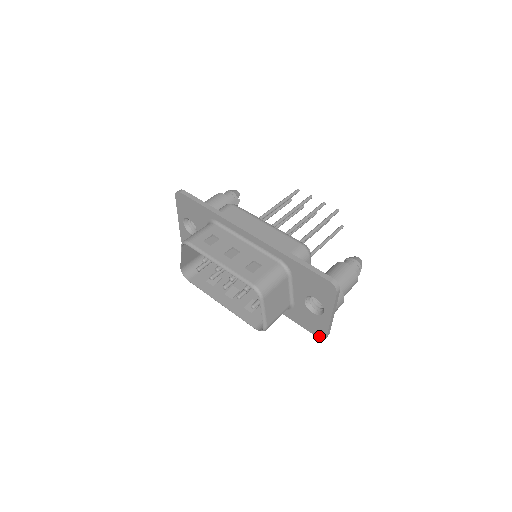
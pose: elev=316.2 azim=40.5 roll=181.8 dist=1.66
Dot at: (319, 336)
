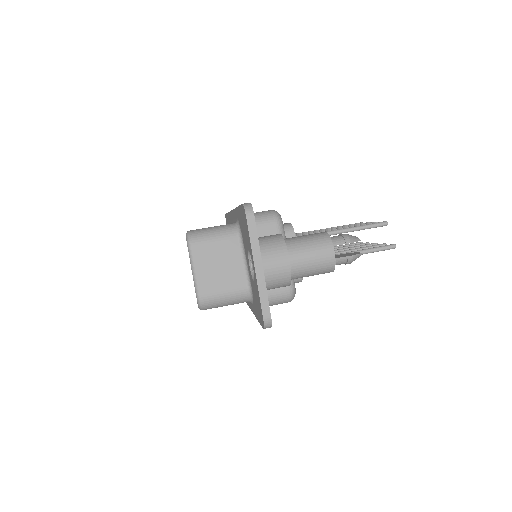
Dot at: (262, 324)
